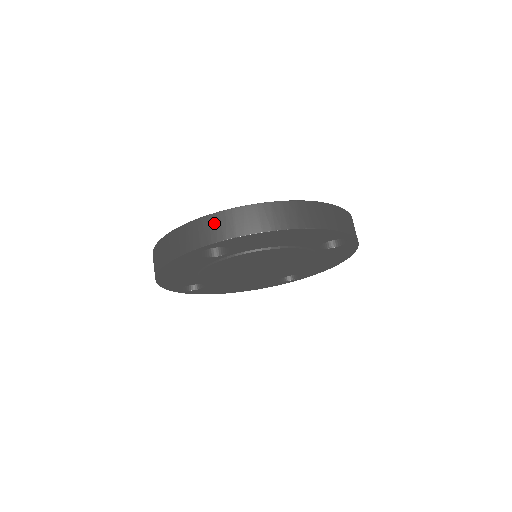
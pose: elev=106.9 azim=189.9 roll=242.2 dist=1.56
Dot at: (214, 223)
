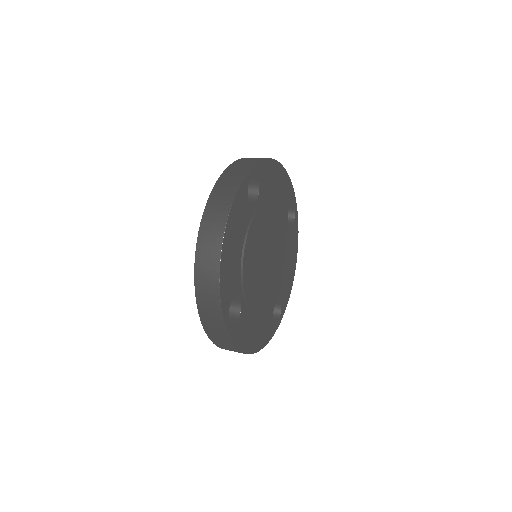
Dot at: (240, 163)
